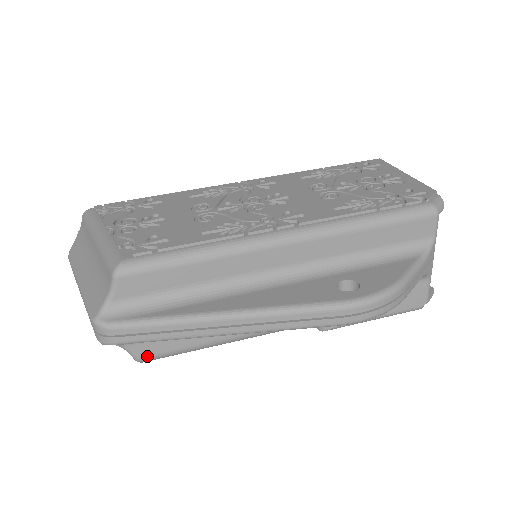
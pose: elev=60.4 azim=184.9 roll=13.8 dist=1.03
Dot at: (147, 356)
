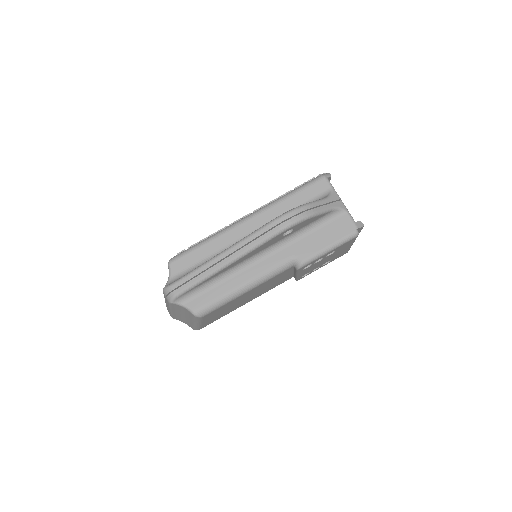
Dot at: (198, 308)
